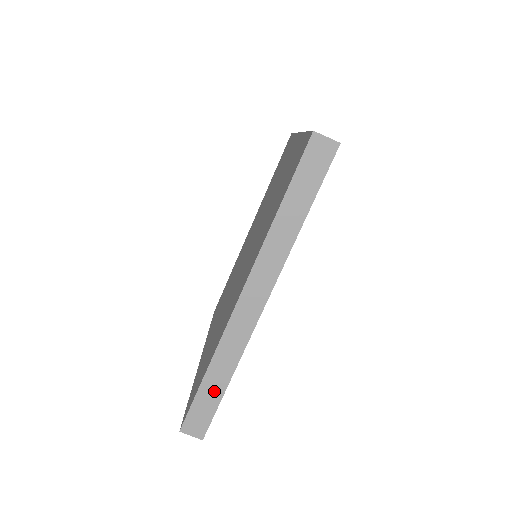
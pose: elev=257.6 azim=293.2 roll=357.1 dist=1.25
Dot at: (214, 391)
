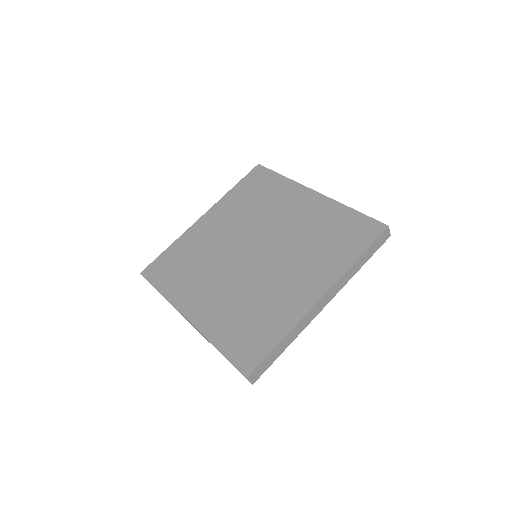
Dot at: (277, 353)
